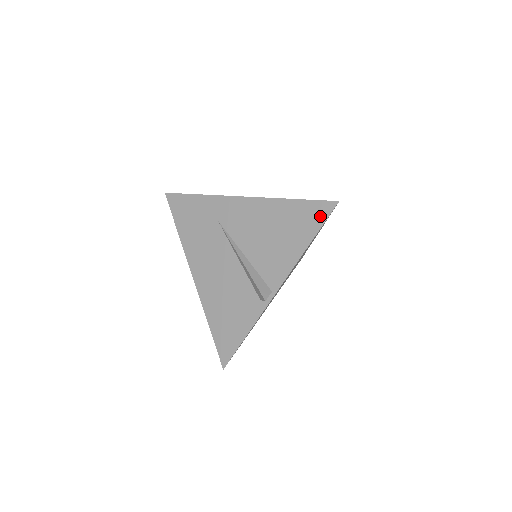
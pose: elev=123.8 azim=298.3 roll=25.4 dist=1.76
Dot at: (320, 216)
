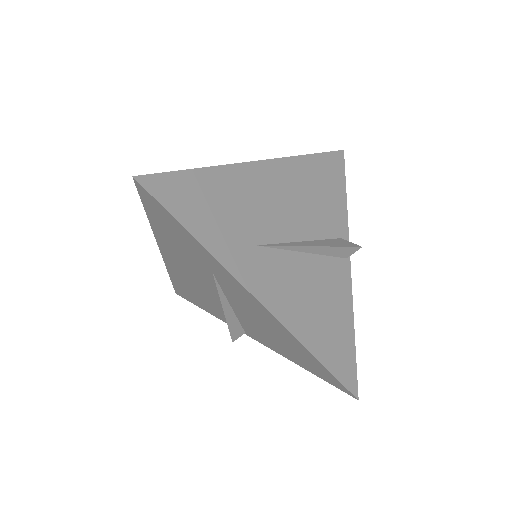
Dot at: (330, 381)
